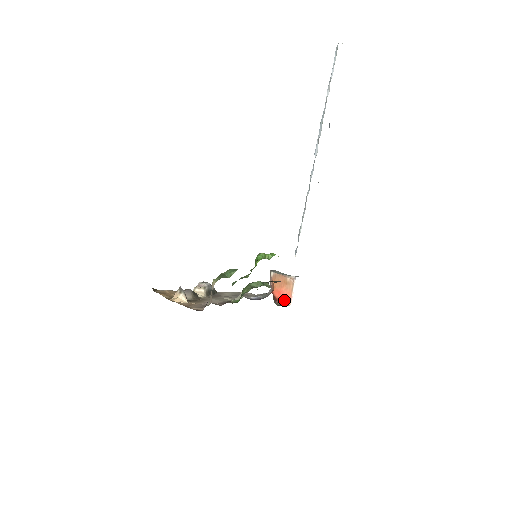
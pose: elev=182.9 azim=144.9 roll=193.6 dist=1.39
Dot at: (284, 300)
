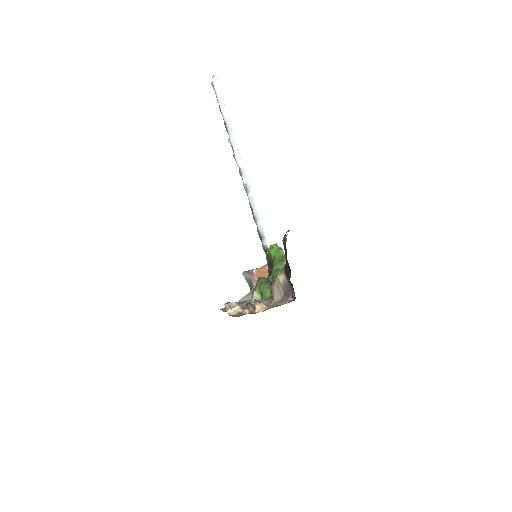
Dot at: occluded
